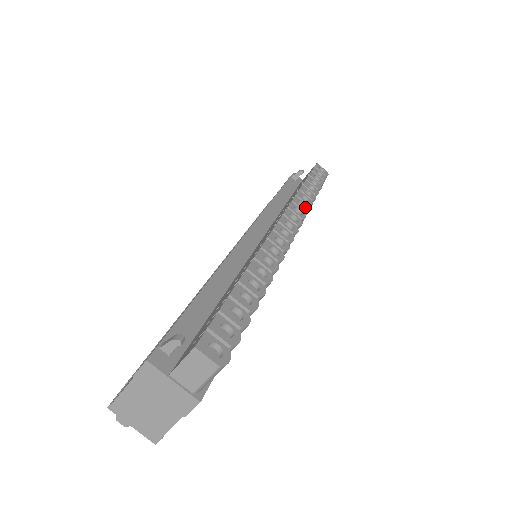
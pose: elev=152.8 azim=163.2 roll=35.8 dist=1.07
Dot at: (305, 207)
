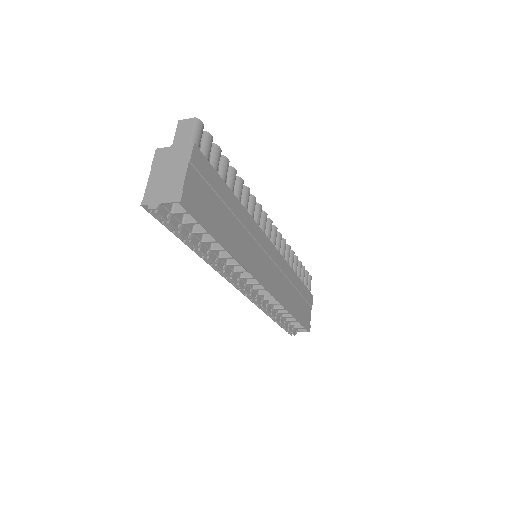
Dot at: occluded
